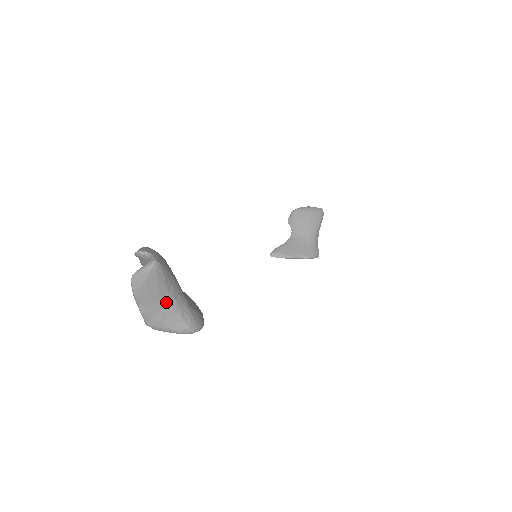
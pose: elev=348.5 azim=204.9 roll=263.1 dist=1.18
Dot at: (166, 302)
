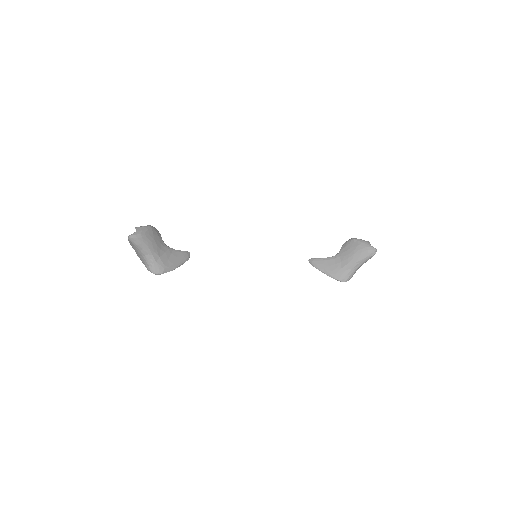
Dot at: (141, 254)
